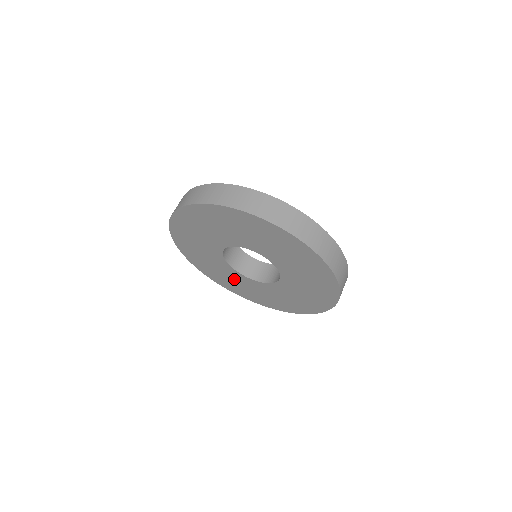
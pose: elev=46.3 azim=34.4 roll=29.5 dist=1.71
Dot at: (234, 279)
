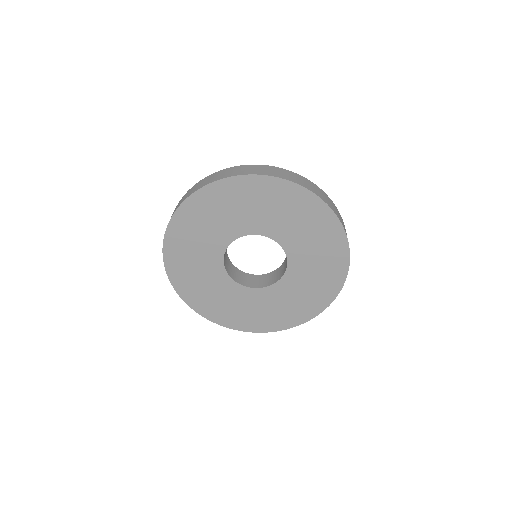
Dot at: (275, 303)
